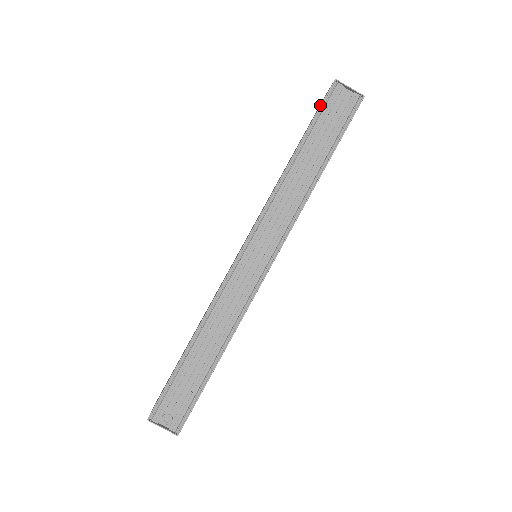
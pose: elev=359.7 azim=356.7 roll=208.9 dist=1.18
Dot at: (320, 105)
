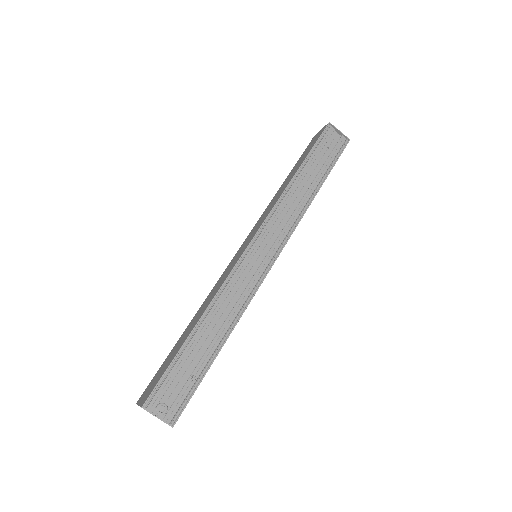
Dot at: (318, 138)
